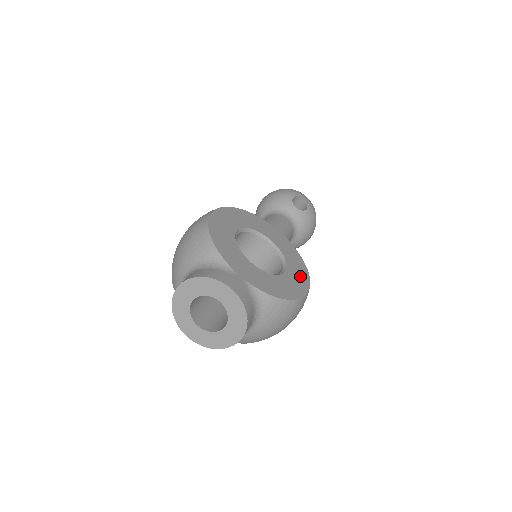
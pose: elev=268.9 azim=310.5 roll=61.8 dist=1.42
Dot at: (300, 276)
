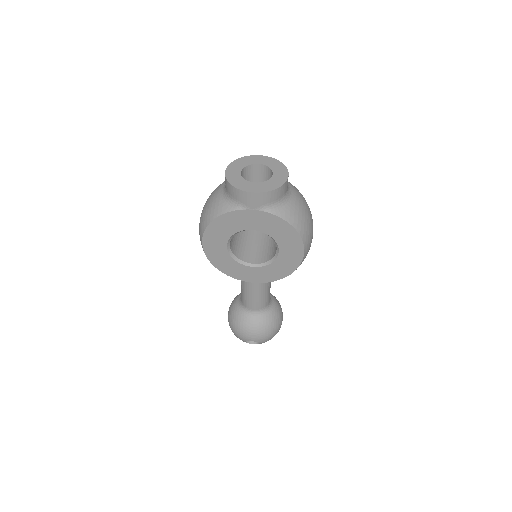
Dot at: occluded
